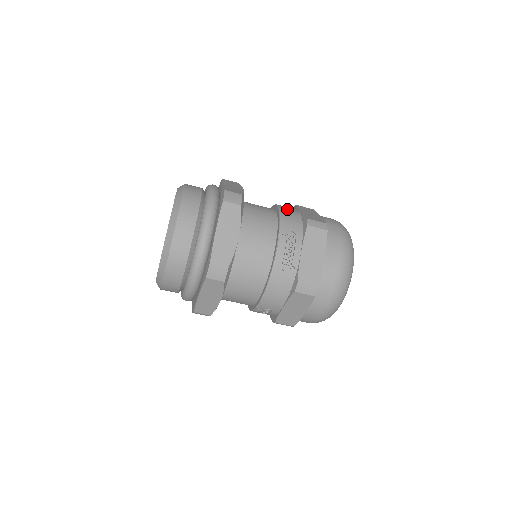
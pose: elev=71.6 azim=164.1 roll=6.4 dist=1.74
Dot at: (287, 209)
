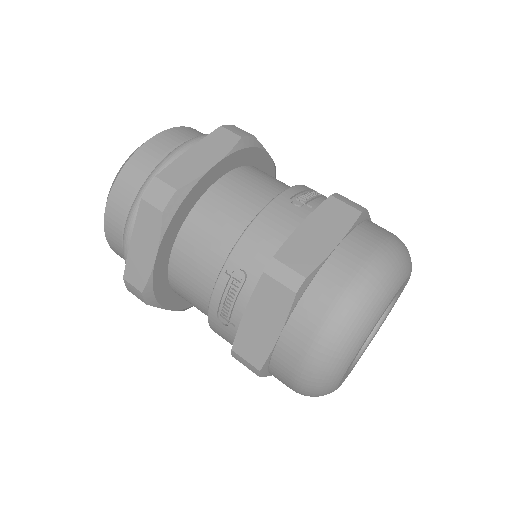
Dot at: (275, 216)
